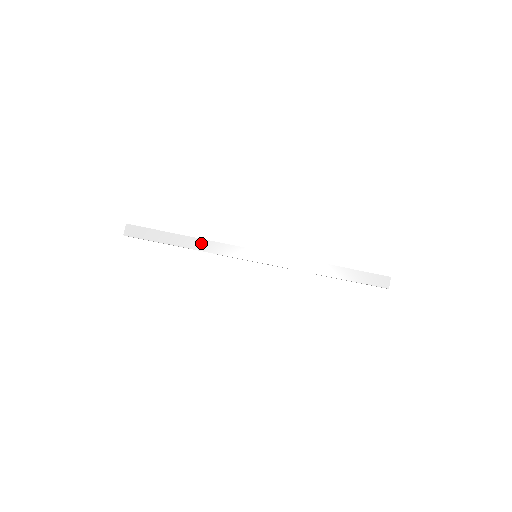
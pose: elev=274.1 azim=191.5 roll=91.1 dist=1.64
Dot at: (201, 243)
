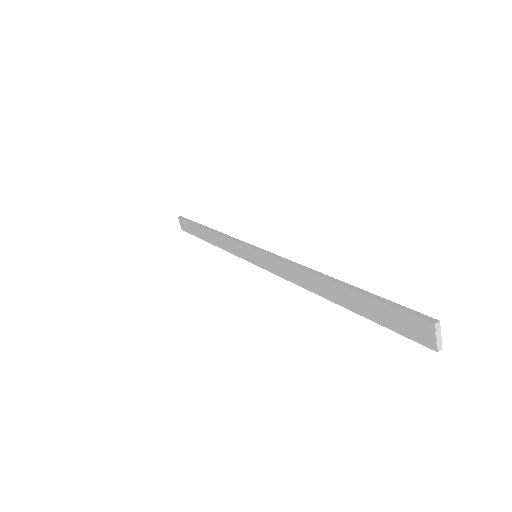
Dot at: (216, 238)
